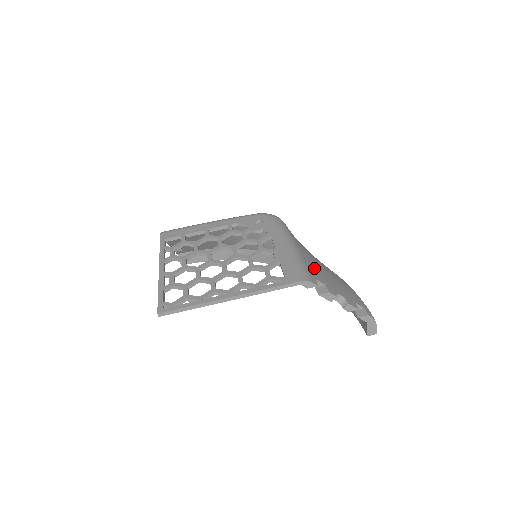
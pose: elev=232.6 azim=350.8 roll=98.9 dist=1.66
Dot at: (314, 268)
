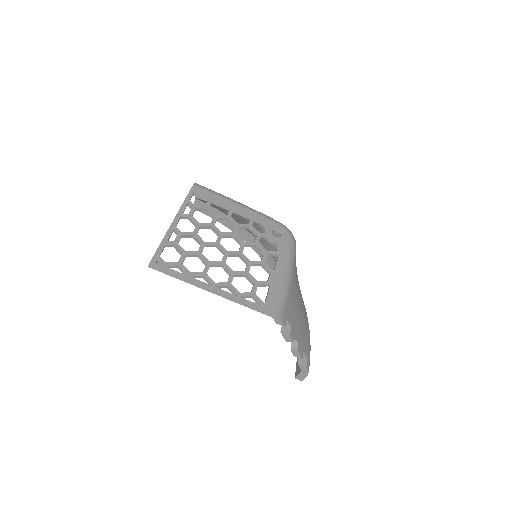
Dot at: (292, 306)
